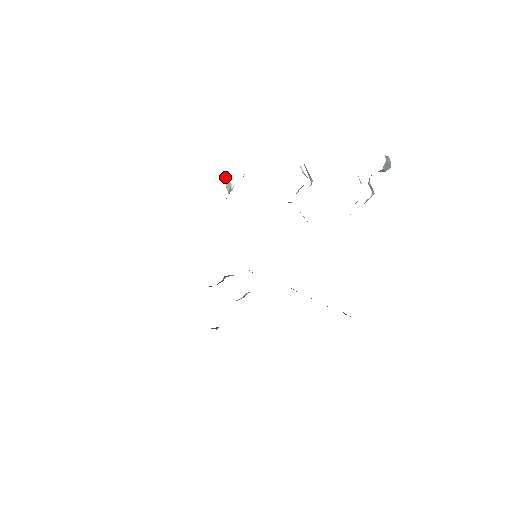
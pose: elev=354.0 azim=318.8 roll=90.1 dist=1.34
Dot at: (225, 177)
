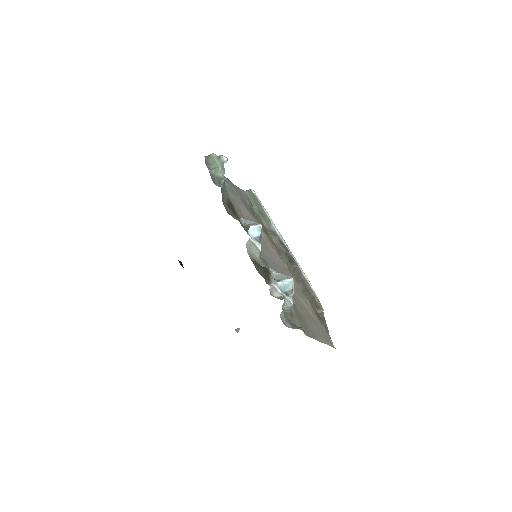
Dot at: (212, 170)
